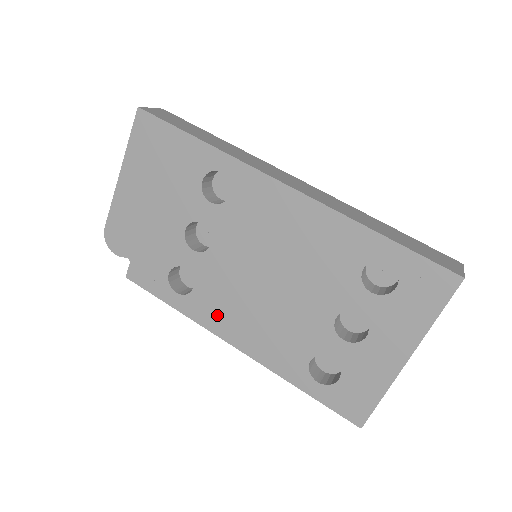
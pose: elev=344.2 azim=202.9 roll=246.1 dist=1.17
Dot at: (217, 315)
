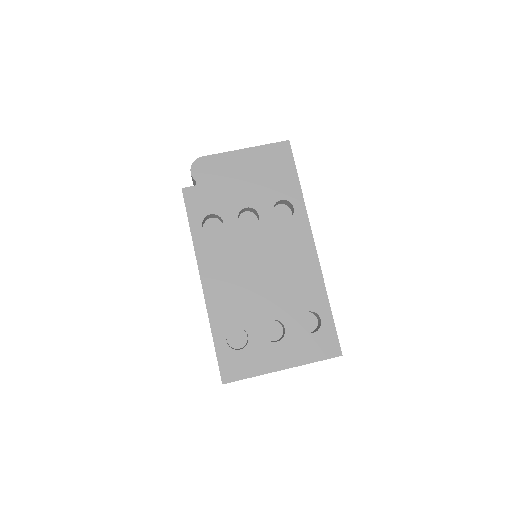
Dot at: (212, 259)
